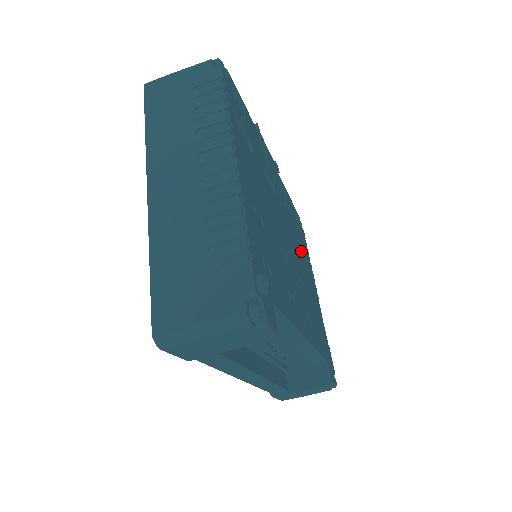
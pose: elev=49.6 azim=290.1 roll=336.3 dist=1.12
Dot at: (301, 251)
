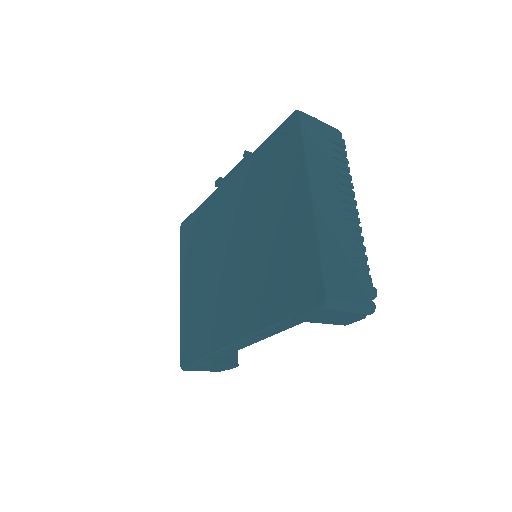
Dot at: occluded
